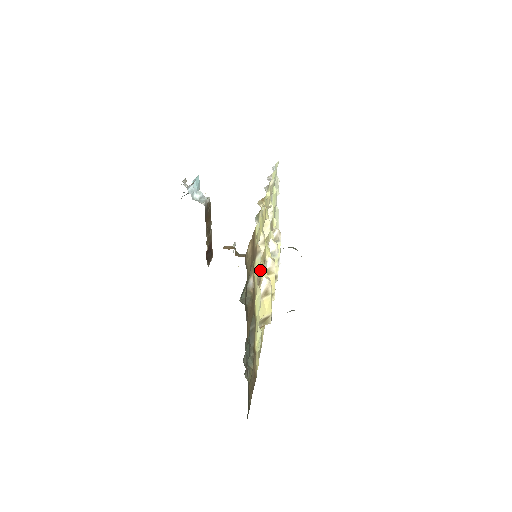
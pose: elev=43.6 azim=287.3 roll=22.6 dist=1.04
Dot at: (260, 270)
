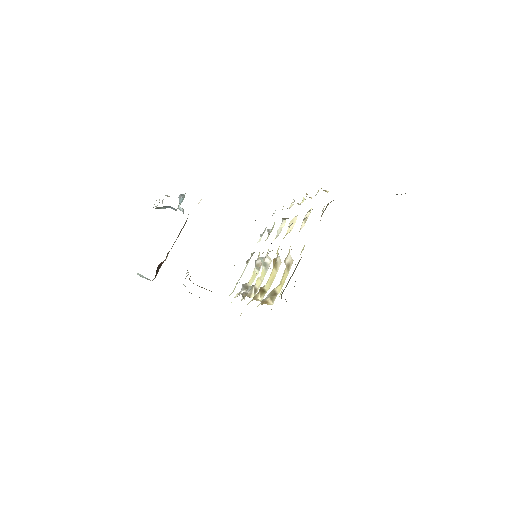
Dot at: occluded
